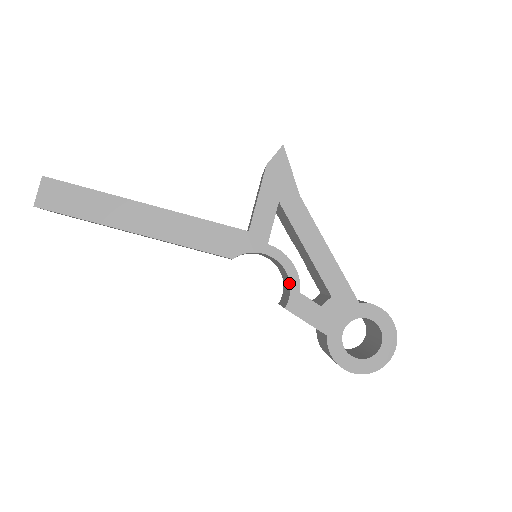
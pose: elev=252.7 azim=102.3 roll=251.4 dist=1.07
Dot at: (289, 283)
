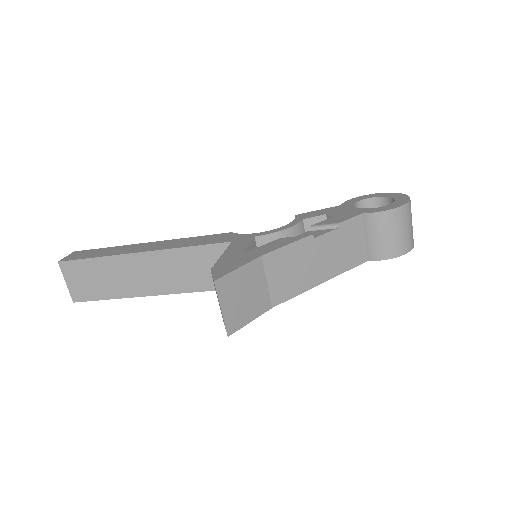
Dot at: occluded
